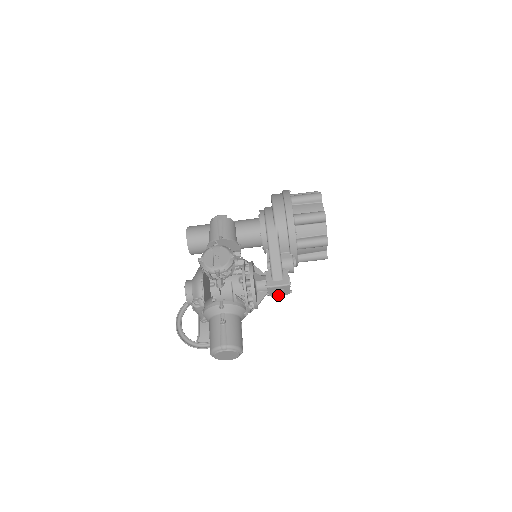
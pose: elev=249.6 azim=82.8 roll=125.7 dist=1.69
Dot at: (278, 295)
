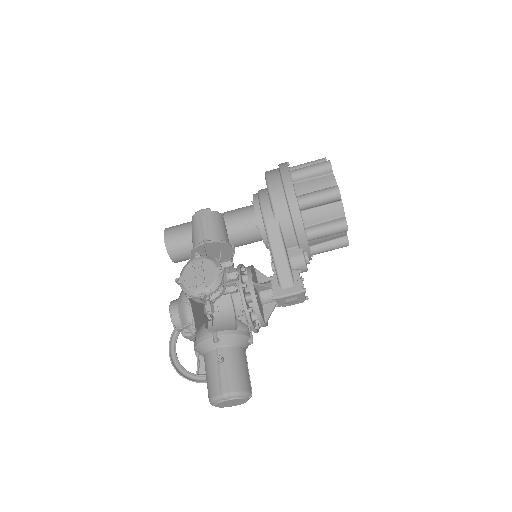
Dot at: (291, 304)
